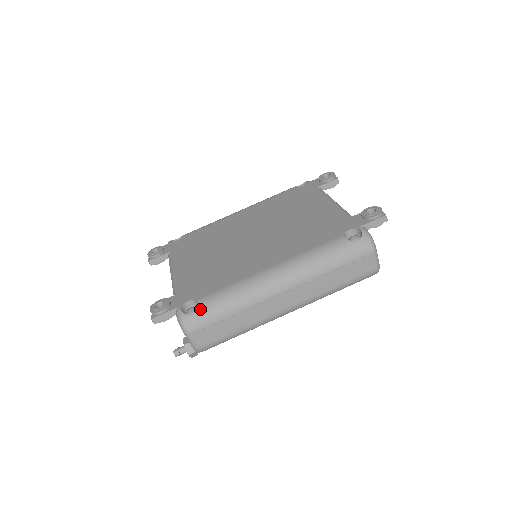
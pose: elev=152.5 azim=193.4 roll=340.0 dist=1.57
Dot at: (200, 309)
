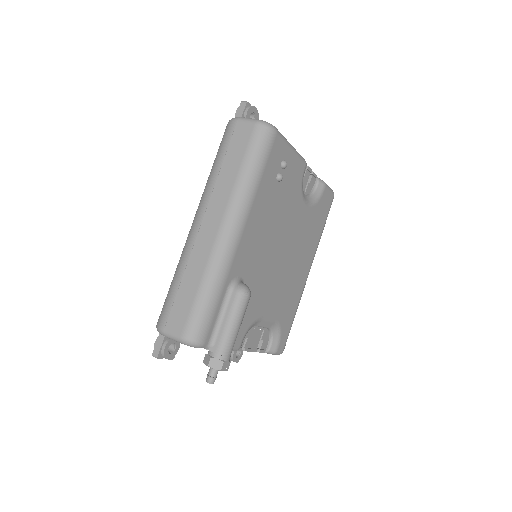
Dot at: (163, 305)
